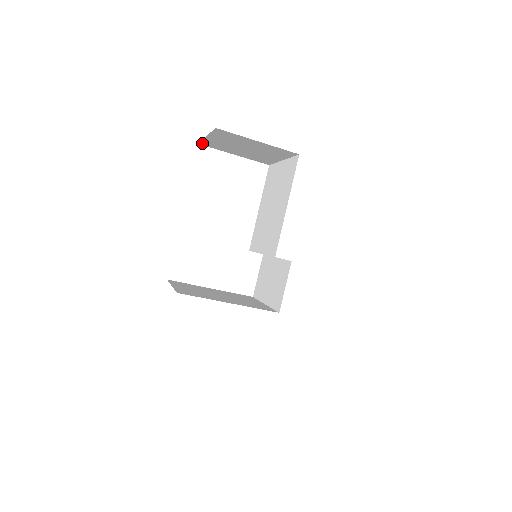
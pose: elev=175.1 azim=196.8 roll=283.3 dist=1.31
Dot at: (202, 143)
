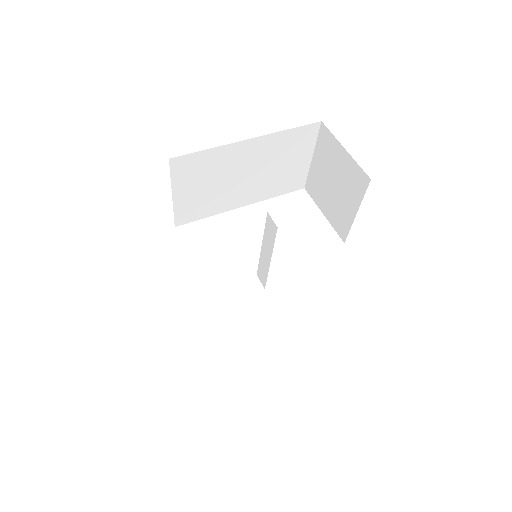
Dot at: (307, 184)
